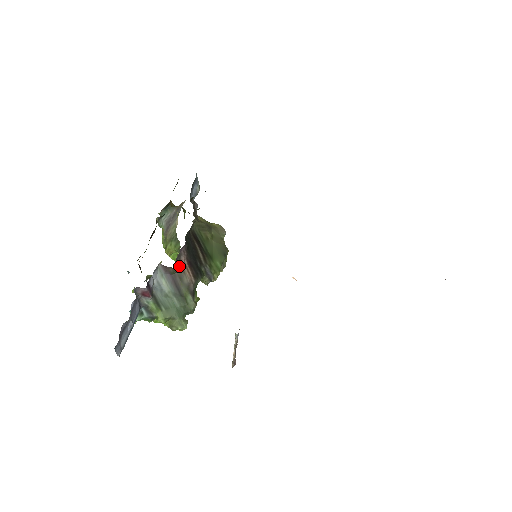
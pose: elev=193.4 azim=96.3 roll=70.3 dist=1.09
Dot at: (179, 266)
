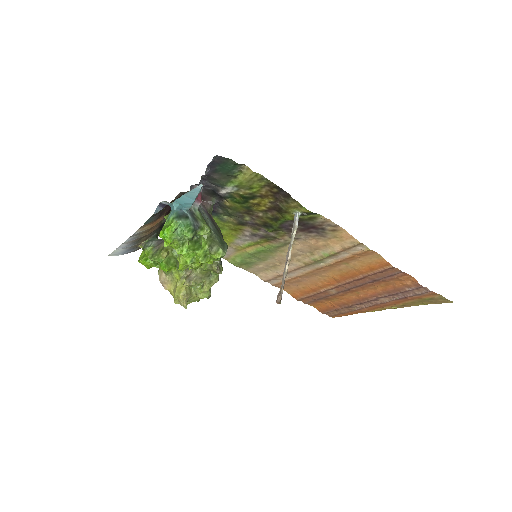
Dot at: (211, 213)
